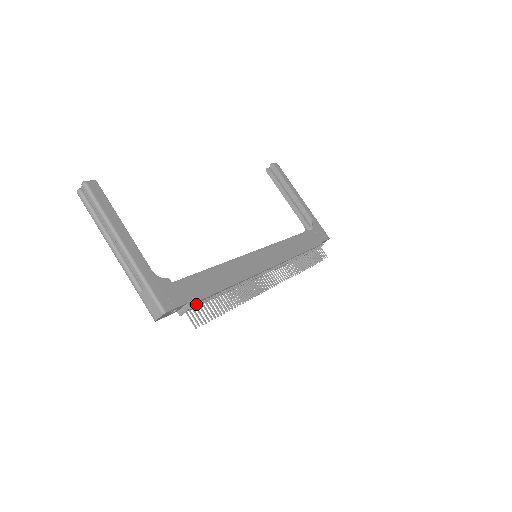
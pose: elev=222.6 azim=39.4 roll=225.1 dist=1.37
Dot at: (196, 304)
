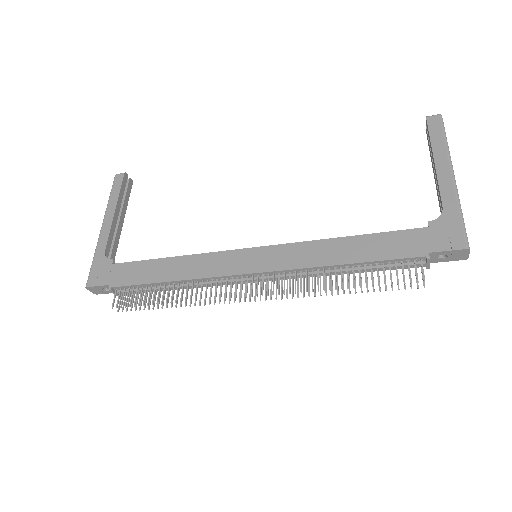
Dot at: (127, 289)
